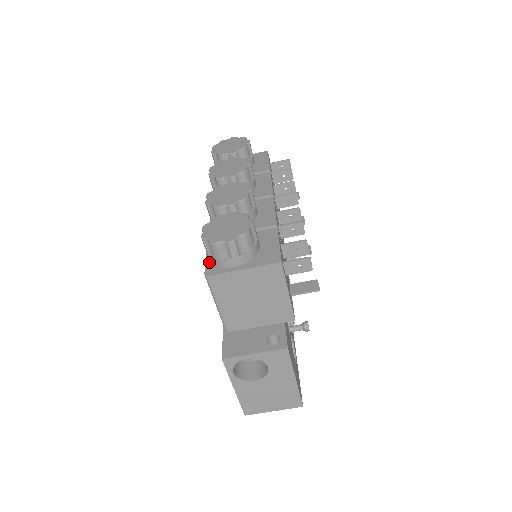
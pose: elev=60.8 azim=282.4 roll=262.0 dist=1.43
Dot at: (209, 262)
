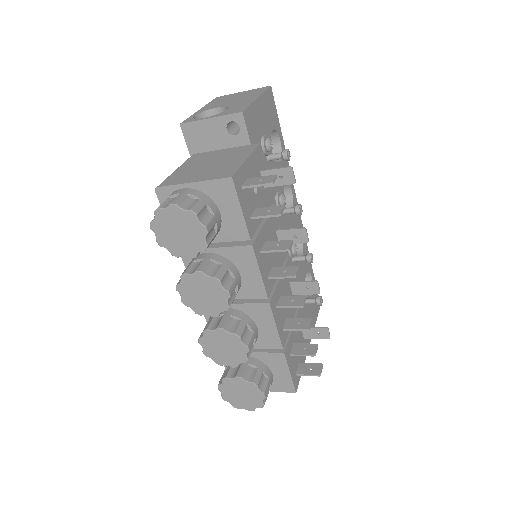
Dot at: occluded
